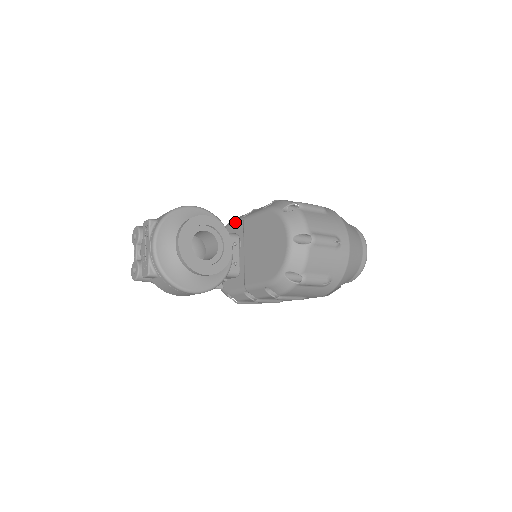
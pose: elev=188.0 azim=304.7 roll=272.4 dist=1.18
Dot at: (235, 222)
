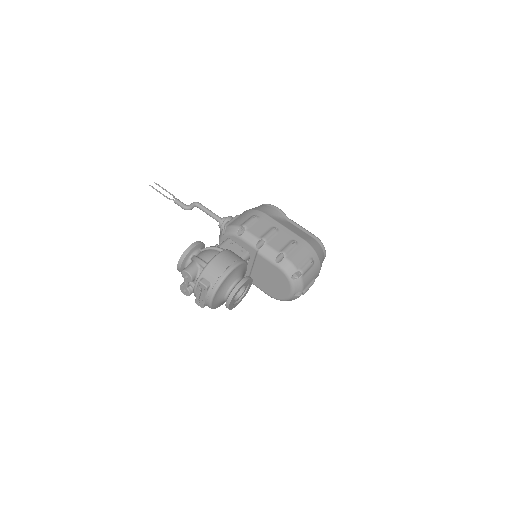
Dot at: (248, 244)
